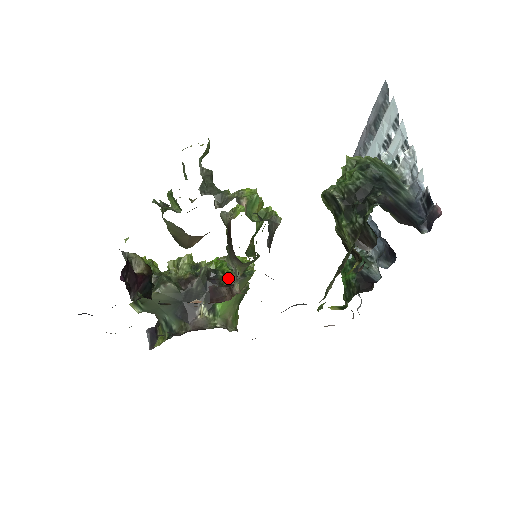
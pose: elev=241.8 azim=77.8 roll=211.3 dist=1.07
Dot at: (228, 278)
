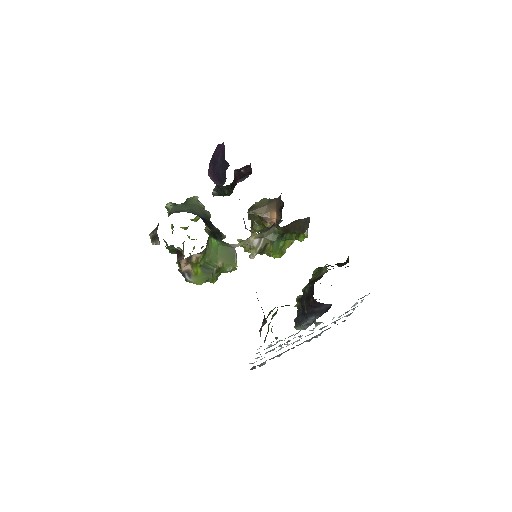
Dot at: (230, 246)
